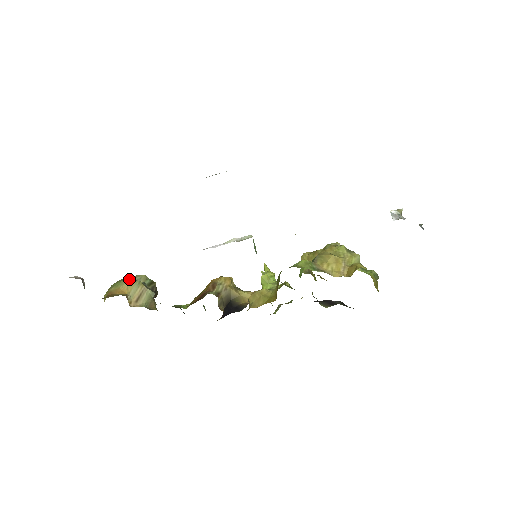
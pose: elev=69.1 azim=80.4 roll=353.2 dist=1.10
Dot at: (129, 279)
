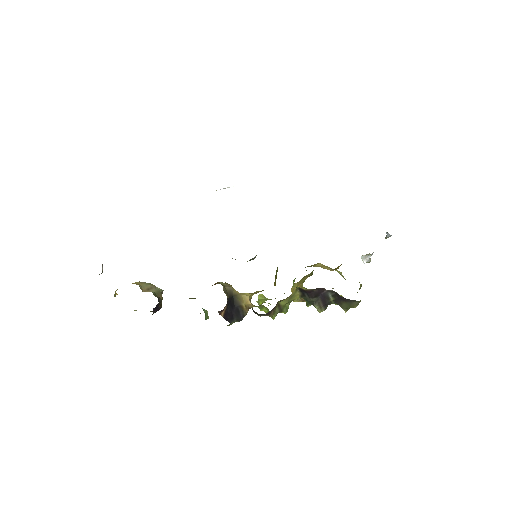
Dot at: occluded
